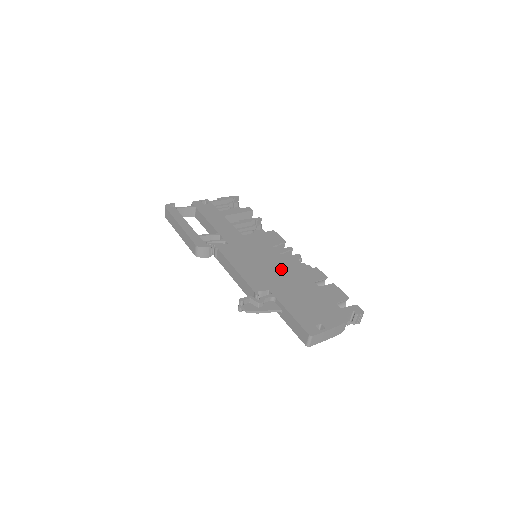
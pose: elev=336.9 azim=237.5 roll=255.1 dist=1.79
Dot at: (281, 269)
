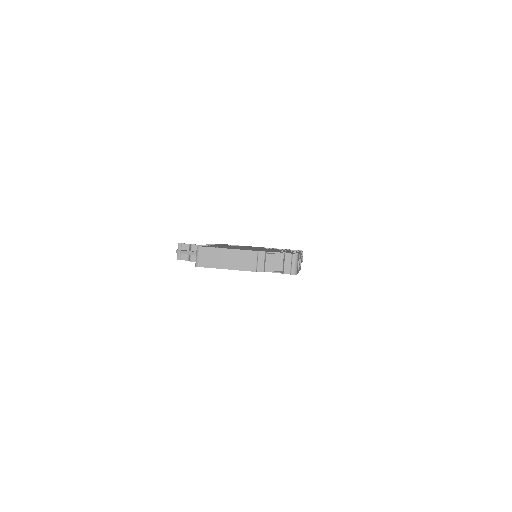
Dot at: occluded
